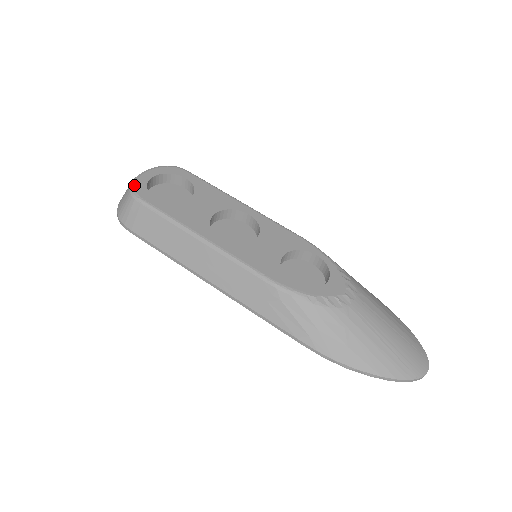
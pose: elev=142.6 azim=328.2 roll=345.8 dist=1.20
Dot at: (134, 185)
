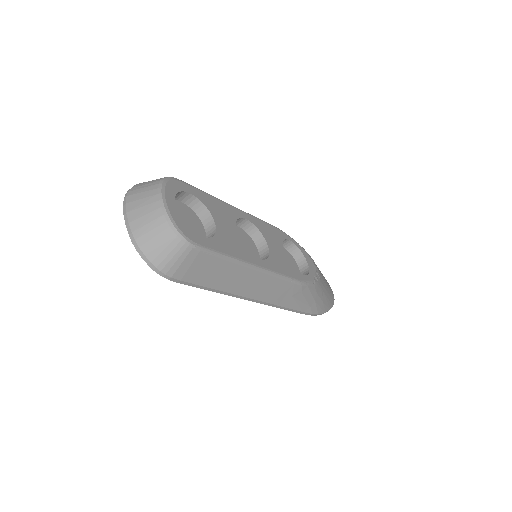
Dot at: (179, 228)
